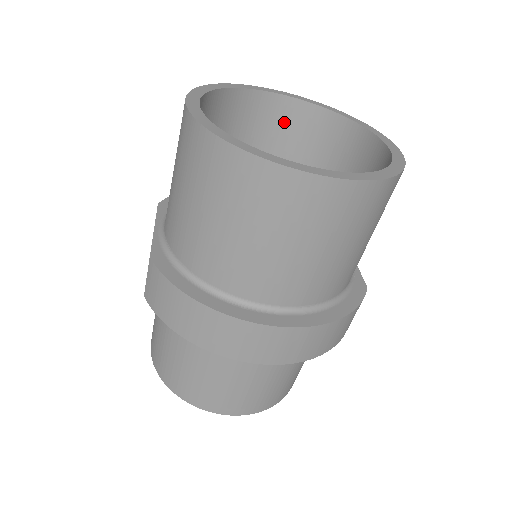
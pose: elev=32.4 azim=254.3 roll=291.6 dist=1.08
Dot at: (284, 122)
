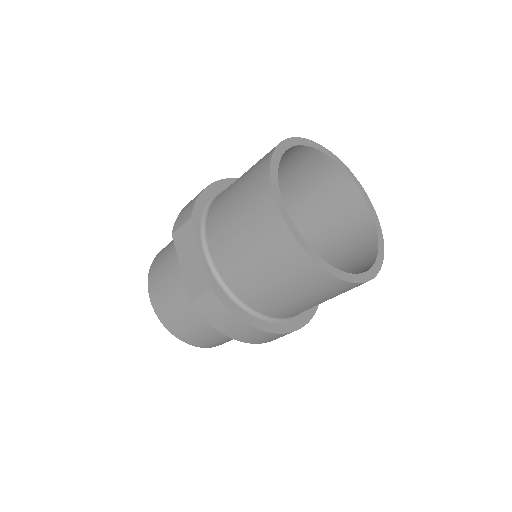
Dot at: (298, 159)
